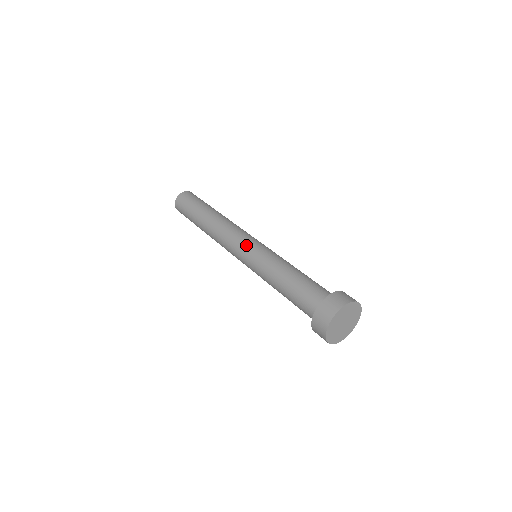
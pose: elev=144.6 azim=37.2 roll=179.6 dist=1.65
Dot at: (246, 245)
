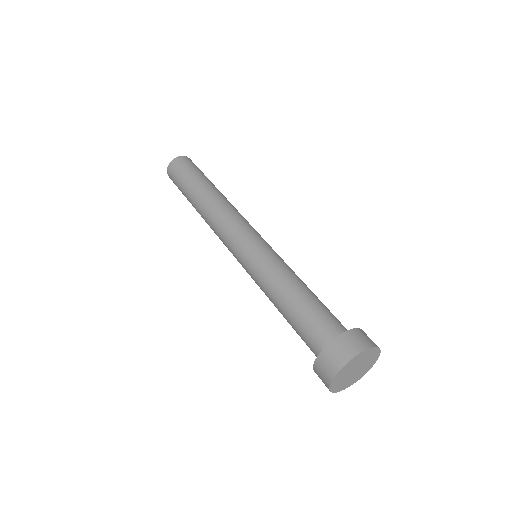
Dot at: (239, 249)
